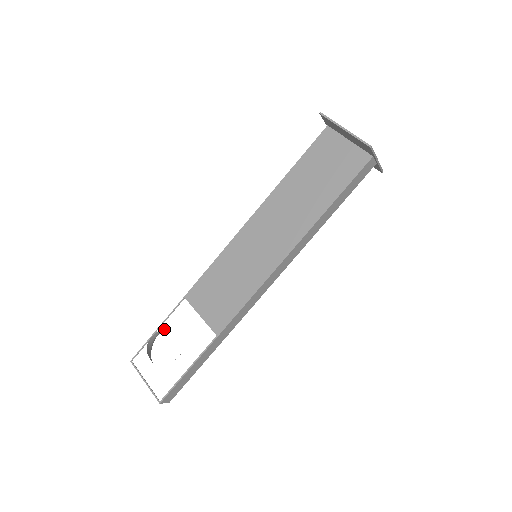
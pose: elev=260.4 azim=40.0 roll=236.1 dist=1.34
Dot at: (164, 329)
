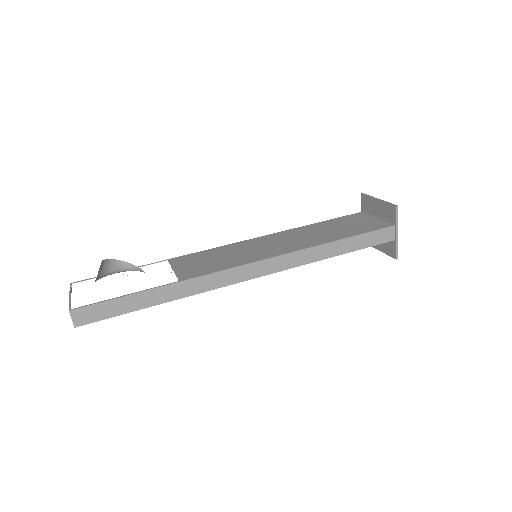
Dot at: (130, 266)
